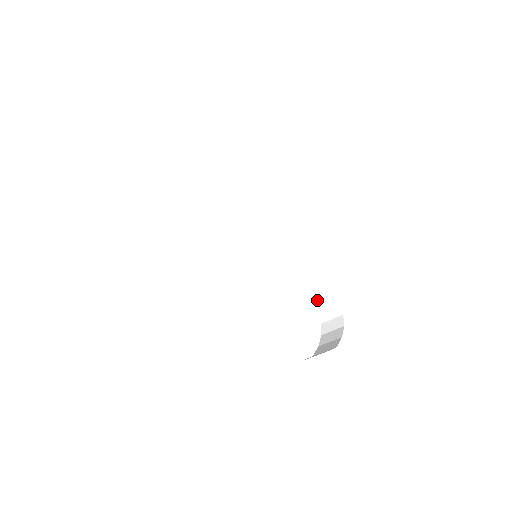
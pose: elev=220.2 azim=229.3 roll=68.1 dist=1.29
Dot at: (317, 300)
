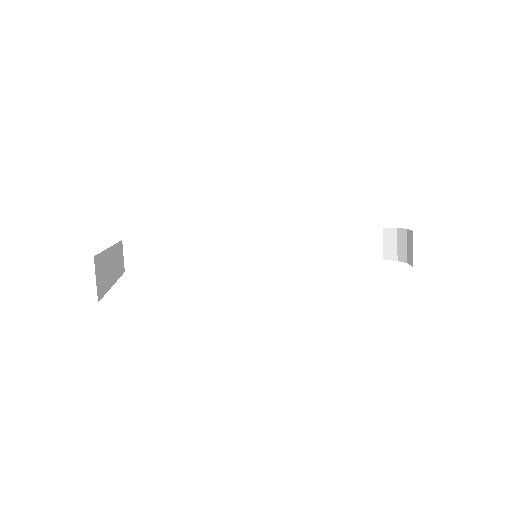
Dot at: (371, 254)
